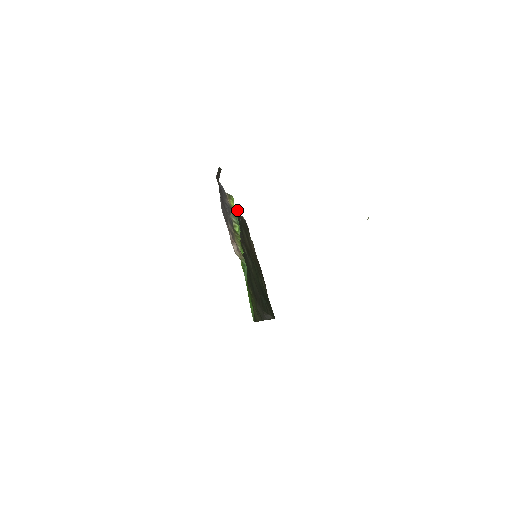
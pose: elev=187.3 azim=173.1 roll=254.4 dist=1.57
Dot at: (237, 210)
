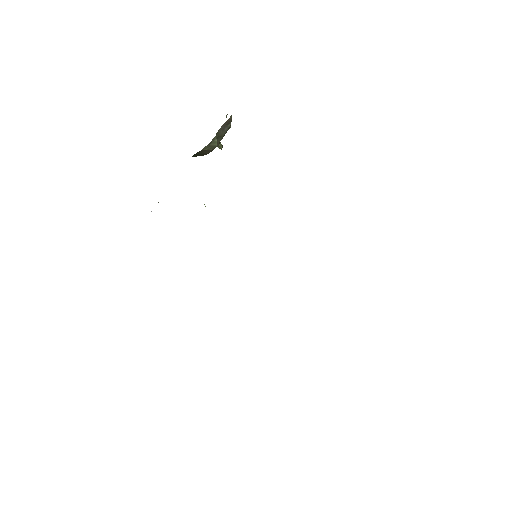
Dot at: occluded
